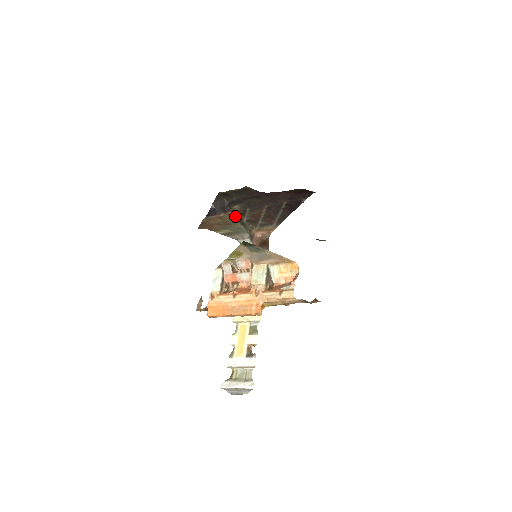
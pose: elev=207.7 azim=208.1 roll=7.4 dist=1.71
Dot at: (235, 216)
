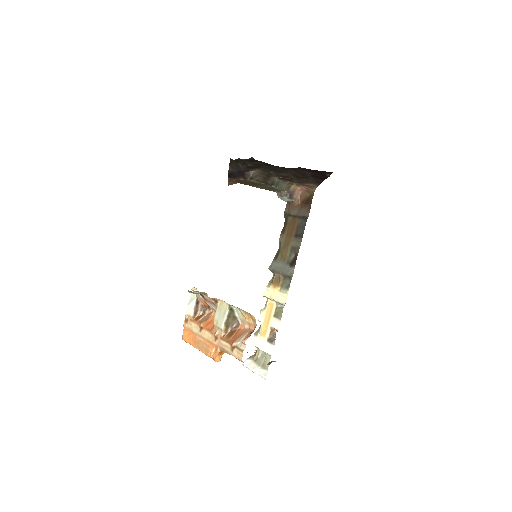
Dot at: (257, 180)
